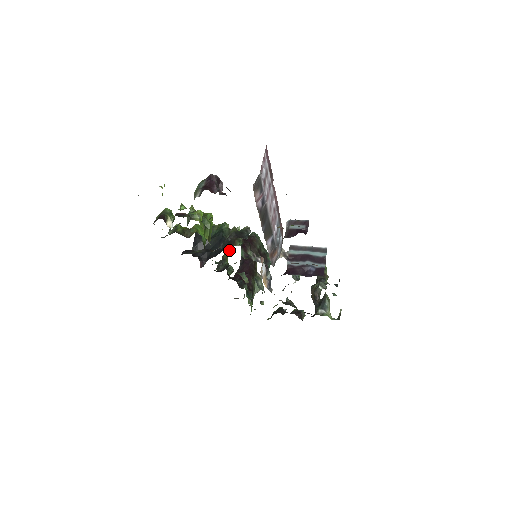
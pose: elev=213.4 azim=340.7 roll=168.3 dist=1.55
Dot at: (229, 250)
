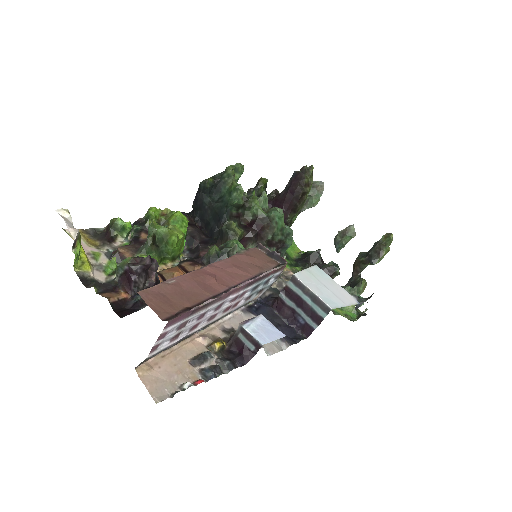
Dot at: occluded
